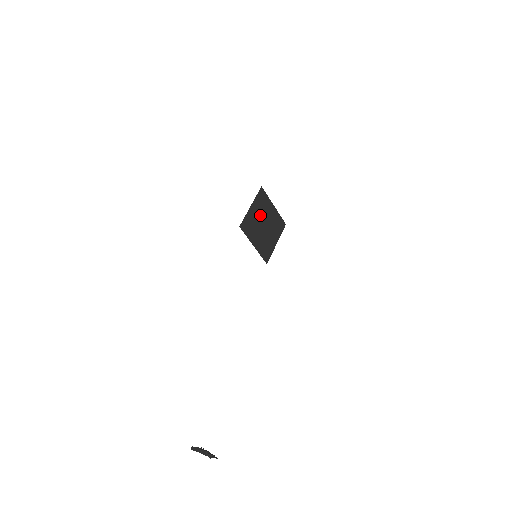
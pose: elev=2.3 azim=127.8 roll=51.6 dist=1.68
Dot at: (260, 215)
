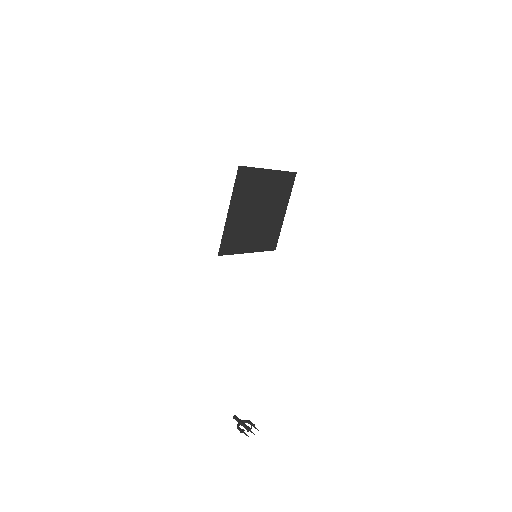
Dot at: (248, 207)
